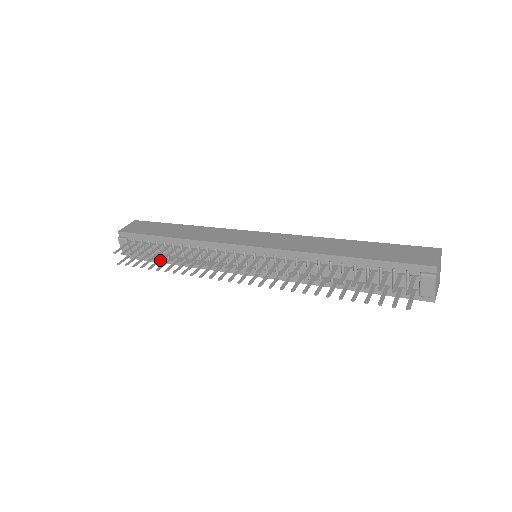
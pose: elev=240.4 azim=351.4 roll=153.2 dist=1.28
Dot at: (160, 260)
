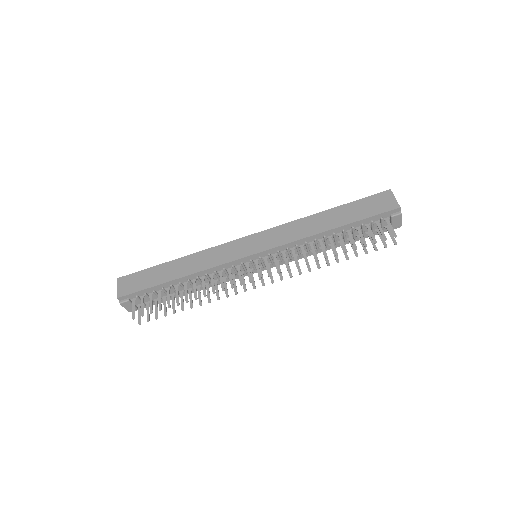
Dot at: (174, 300)
